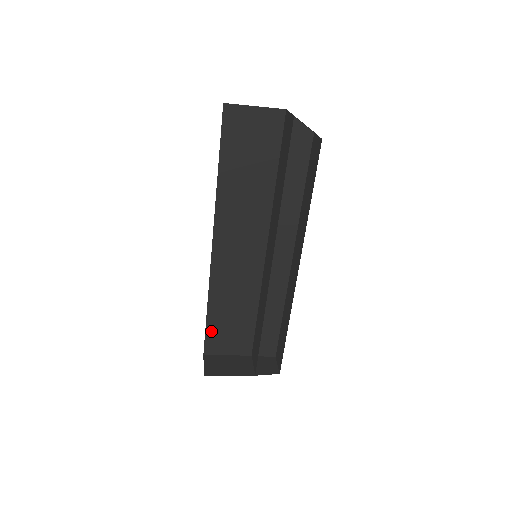
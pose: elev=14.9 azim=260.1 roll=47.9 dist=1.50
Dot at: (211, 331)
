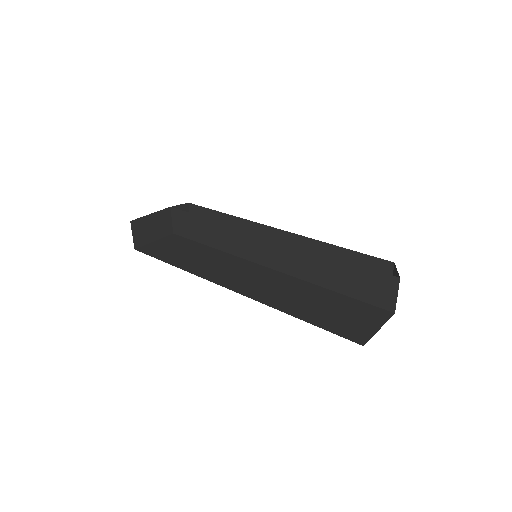
Dot at: occluded
